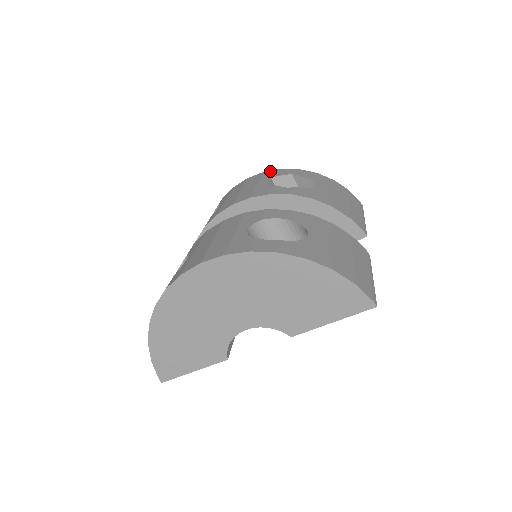
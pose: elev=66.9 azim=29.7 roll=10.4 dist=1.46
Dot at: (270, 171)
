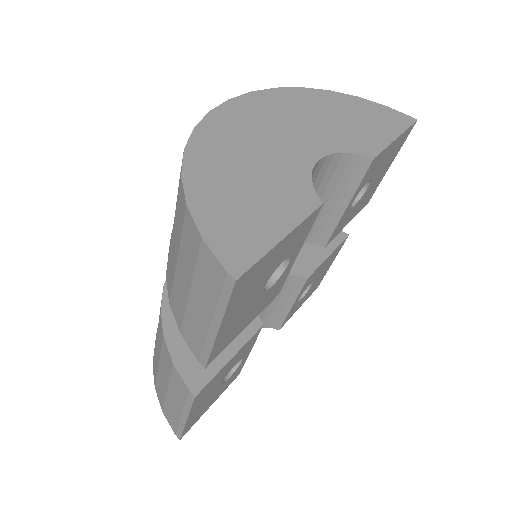
Dot at: occluded
